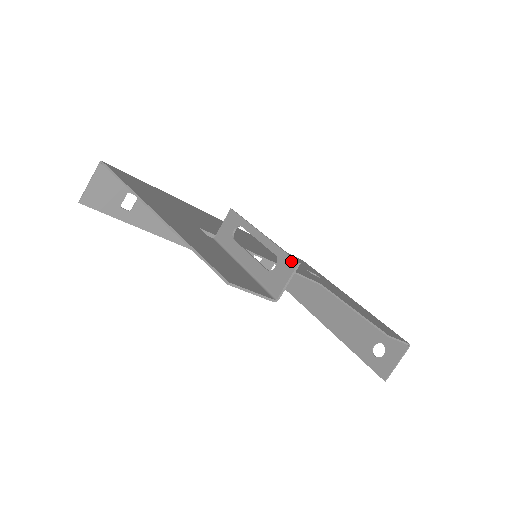
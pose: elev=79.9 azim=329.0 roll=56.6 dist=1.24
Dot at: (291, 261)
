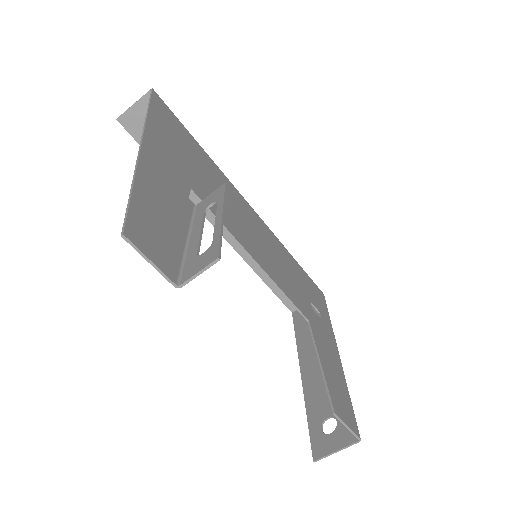
Dot at: (215, 253)
